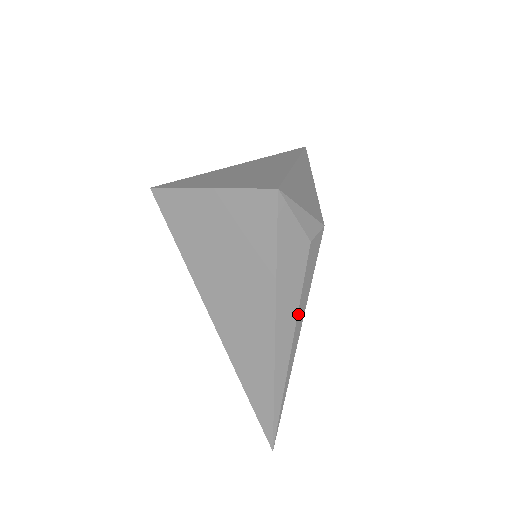
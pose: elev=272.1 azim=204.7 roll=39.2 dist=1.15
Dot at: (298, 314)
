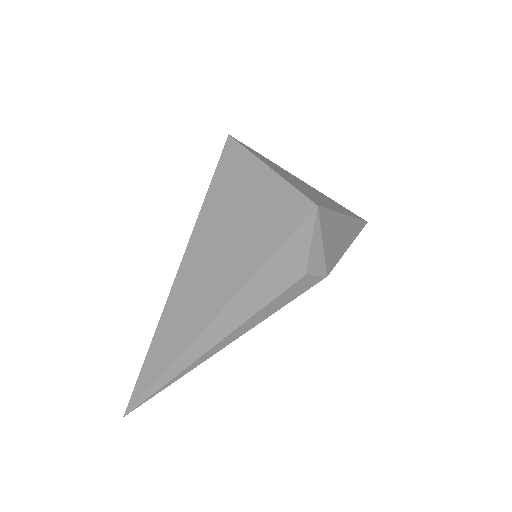
Dot at: (245, 323)
